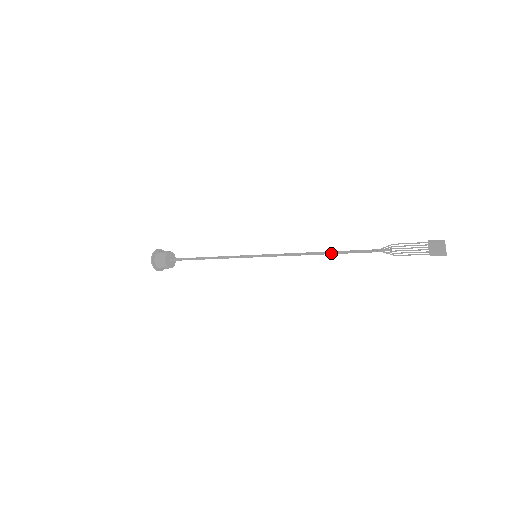
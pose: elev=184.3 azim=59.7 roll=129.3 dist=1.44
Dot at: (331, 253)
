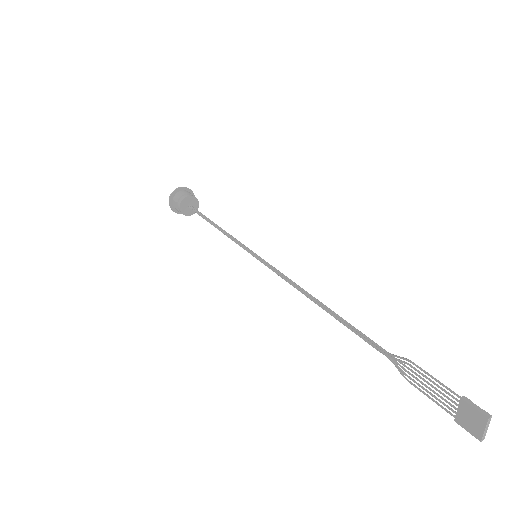
Dot at: (329, 312)
